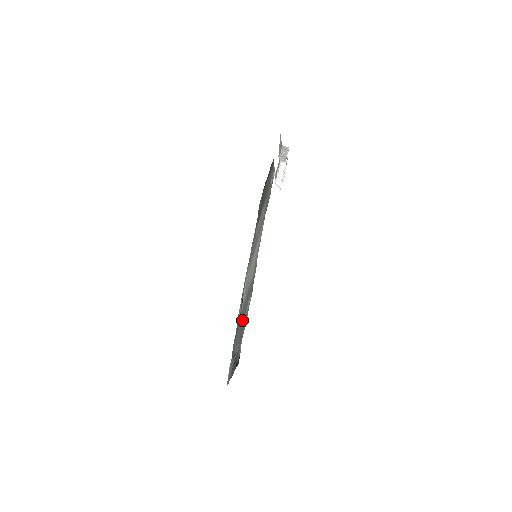
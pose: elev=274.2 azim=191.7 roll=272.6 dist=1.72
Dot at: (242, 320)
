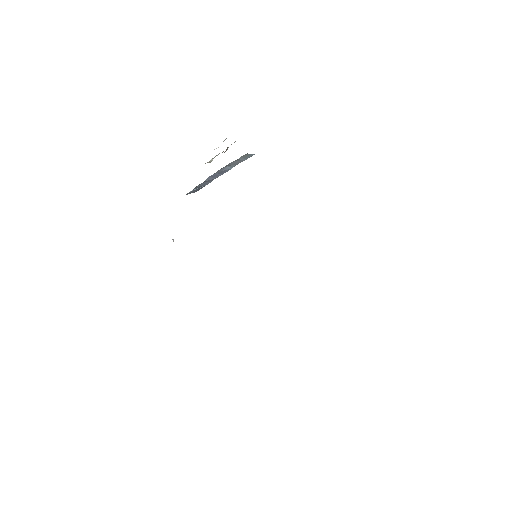
Dot at: occluded
